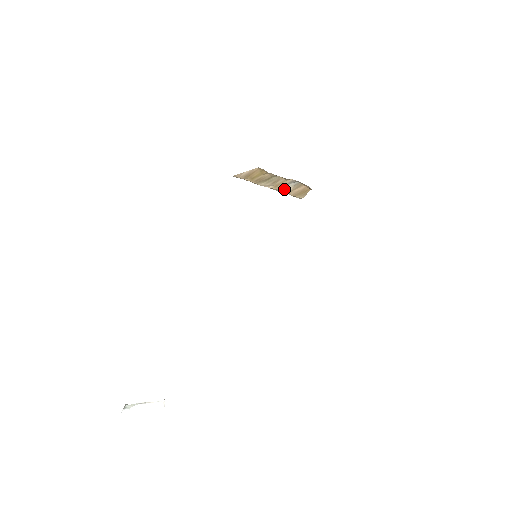
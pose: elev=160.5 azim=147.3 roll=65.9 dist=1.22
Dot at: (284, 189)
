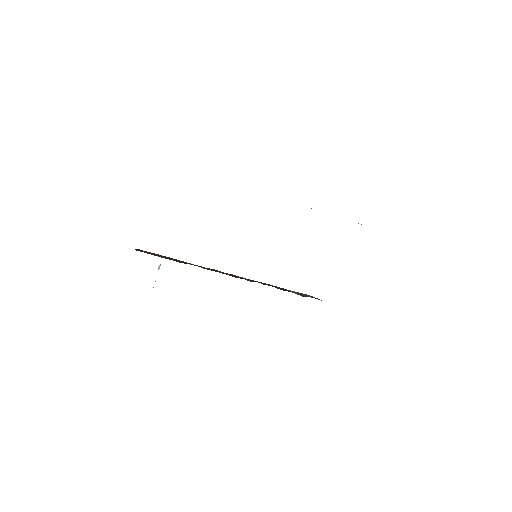
Dot at: occluded
